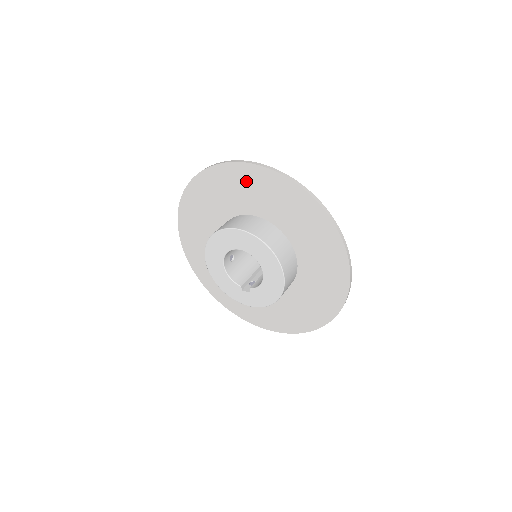
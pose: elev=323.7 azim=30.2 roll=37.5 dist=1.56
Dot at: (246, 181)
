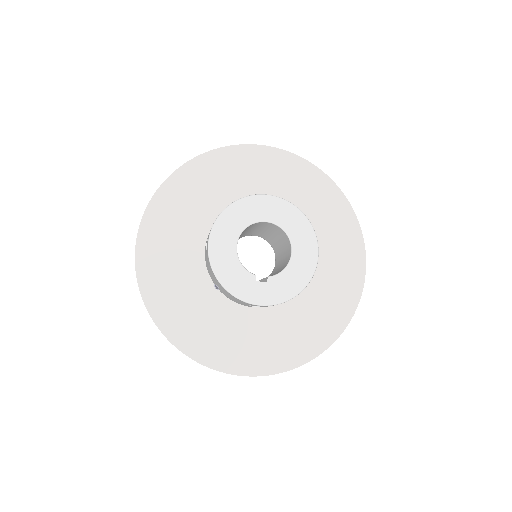
Dot at: (265, 165)
